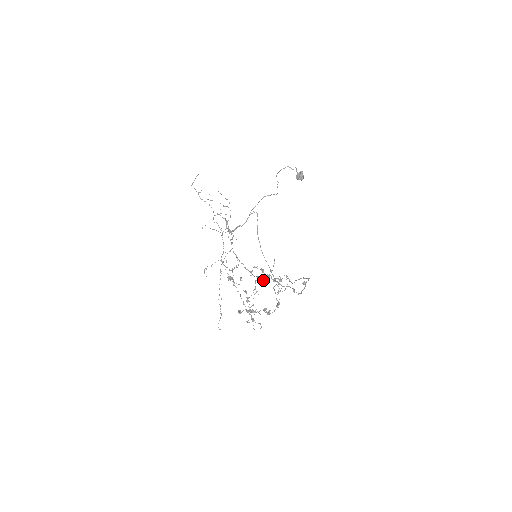
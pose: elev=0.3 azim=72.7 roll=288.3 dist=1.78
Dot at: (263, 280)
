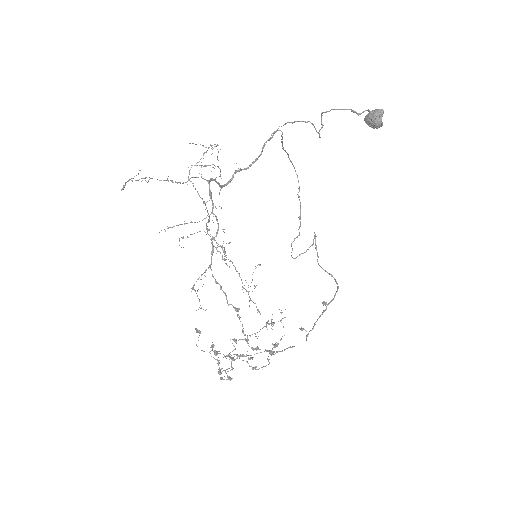
Dot at: (245, 356)
